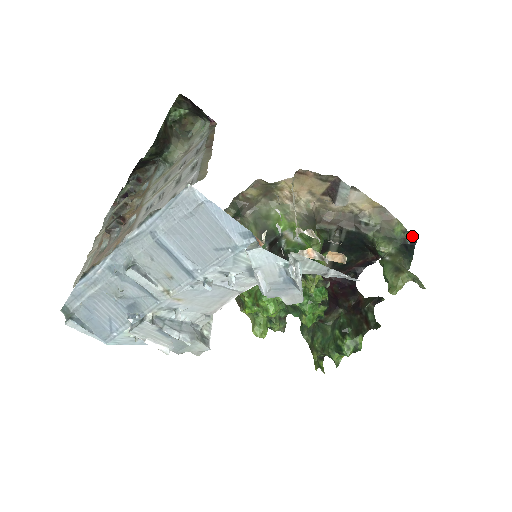
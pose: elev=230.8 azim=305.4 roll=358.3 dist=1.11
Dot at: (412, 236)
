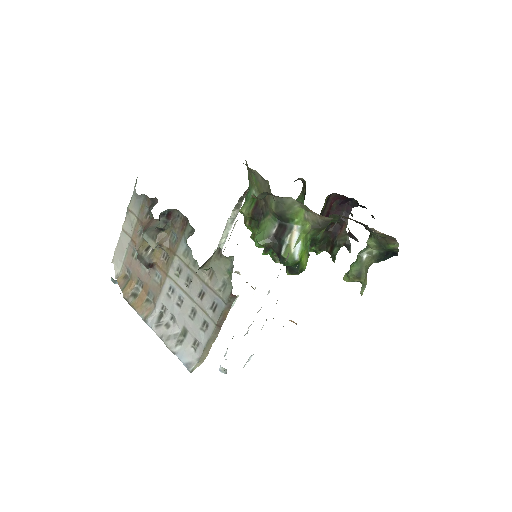
Dot at: occluded
